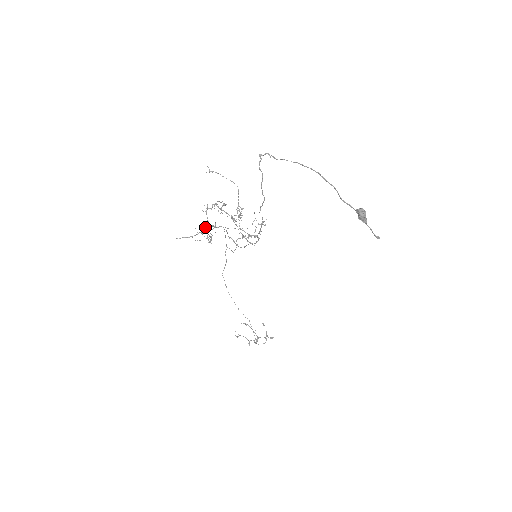
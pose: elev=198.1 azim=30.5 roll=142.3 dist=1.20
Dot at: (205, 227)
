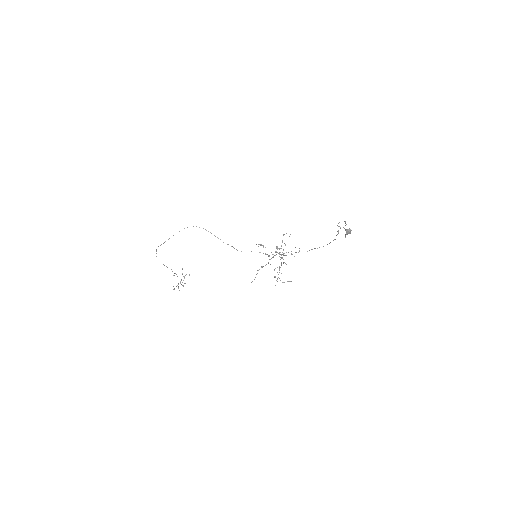
Dot at: occluded
